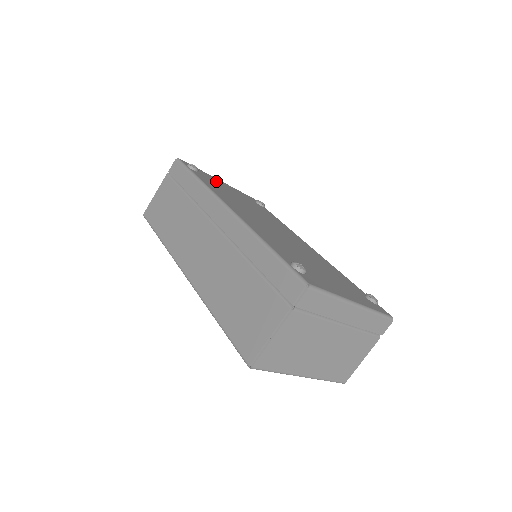
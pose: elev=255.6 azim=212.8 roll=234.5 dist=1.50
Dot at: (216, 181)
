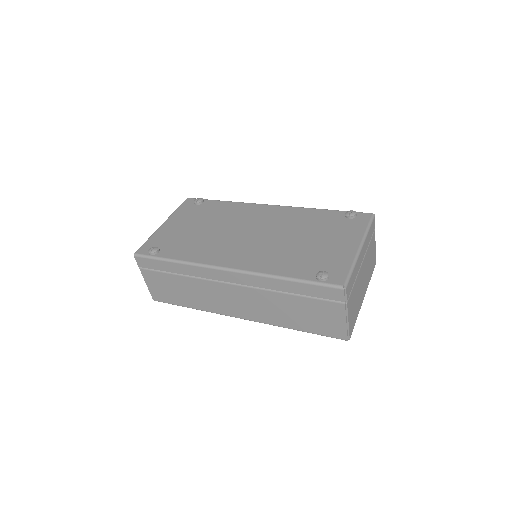
Dot at: (169, 234)
